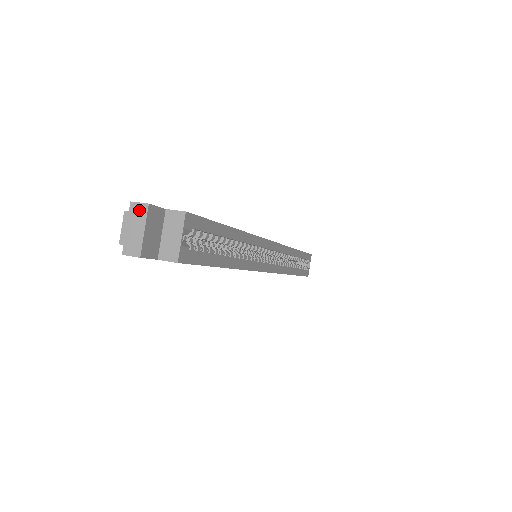
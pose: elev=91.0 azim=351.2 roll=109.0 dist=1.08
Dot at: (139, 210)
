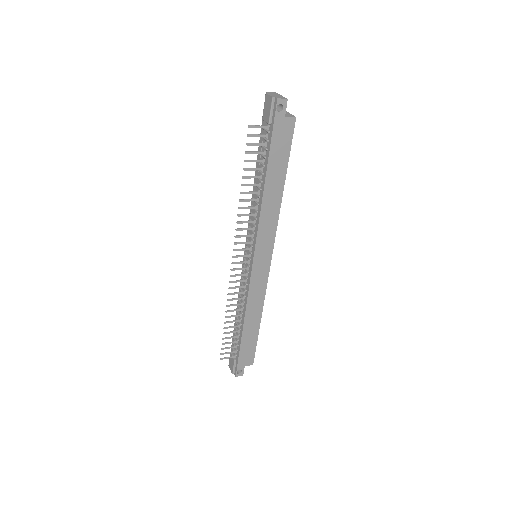
Dot at: (273, 93)
